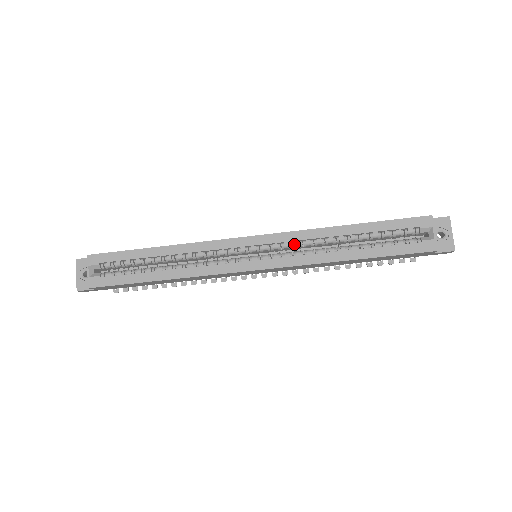
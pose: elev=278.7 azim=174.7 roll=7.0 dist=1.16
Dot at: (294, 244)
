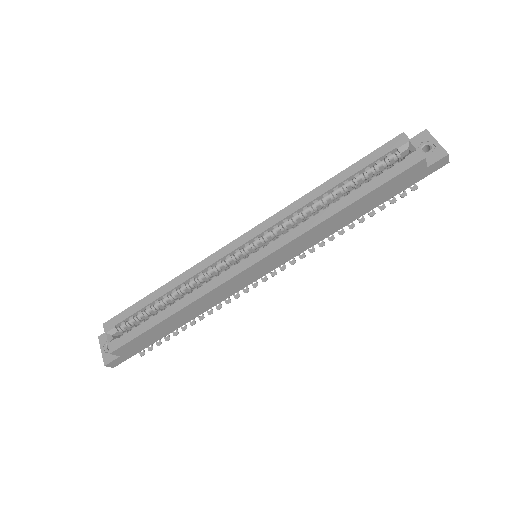
Dot at: (284, 224)
